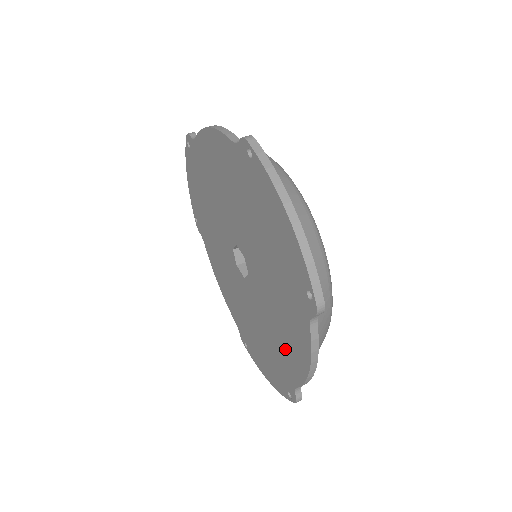
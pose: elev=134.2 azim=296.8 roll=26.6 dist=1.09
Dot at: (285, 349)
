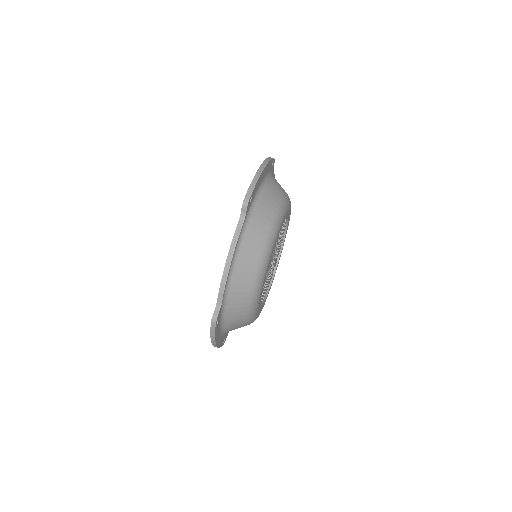
Dot at: occluded
